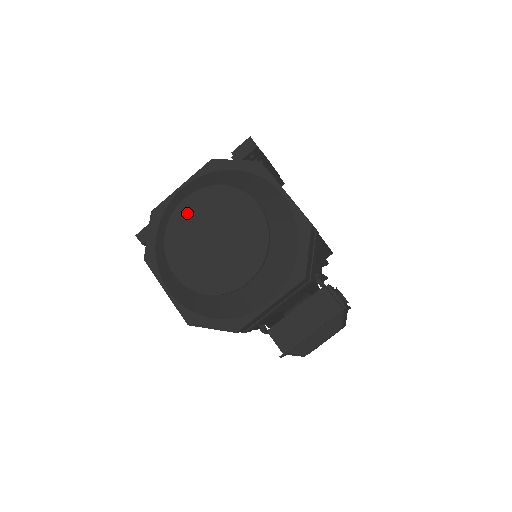
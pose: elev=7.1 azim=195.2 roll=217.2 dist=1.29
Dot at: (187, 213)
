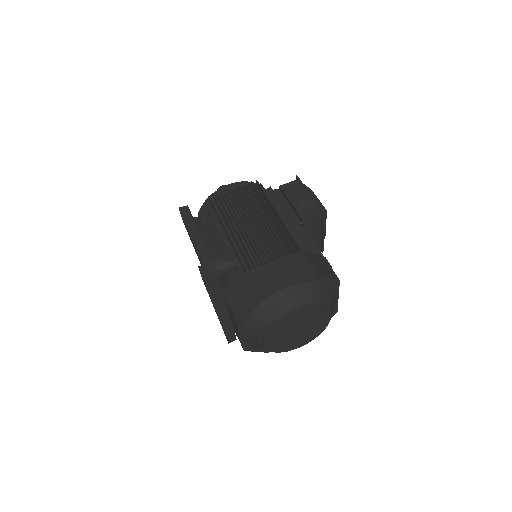
Dot at: (273, 343)
